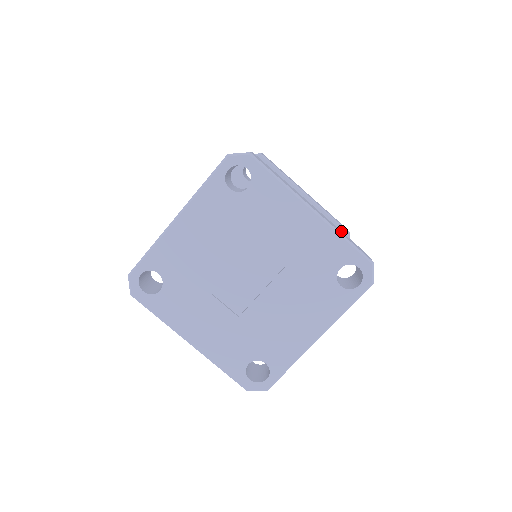
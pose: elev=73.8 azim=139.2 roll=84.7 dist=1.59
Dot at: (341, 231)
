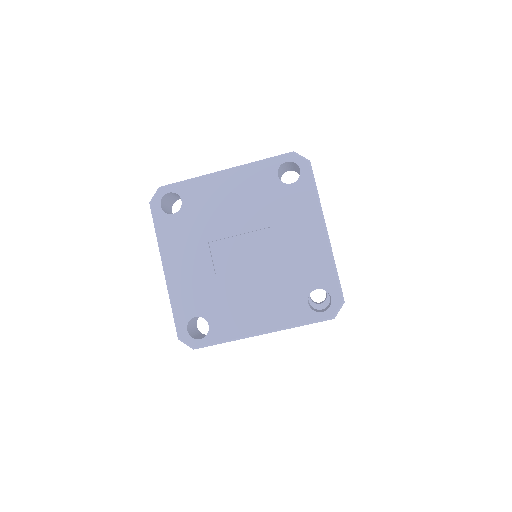
Dot at: occluded
